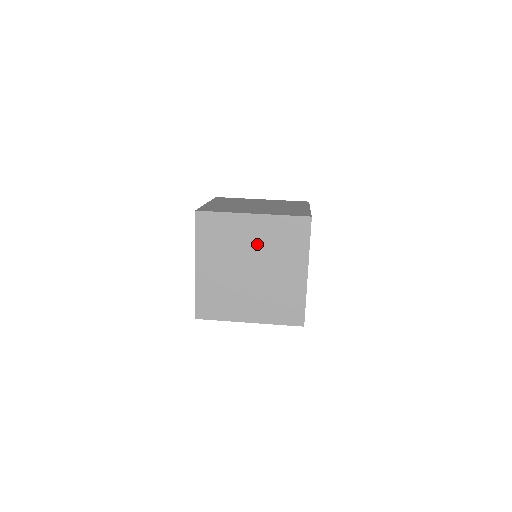
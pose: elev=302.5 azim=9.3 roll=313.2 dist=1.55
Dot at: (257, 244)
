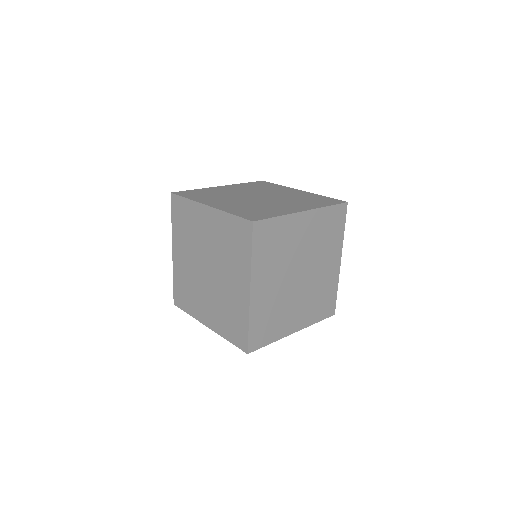
Dot at: (306, 244)
